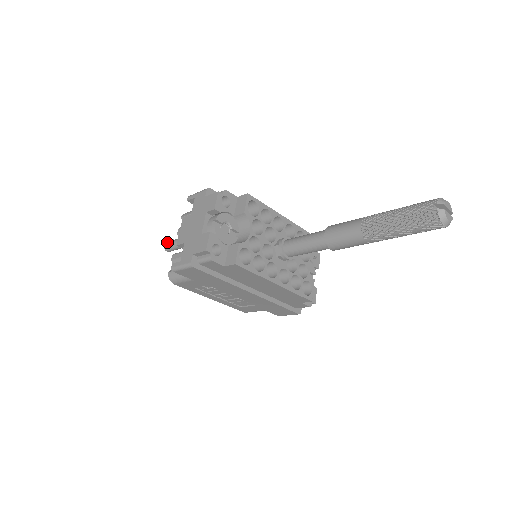
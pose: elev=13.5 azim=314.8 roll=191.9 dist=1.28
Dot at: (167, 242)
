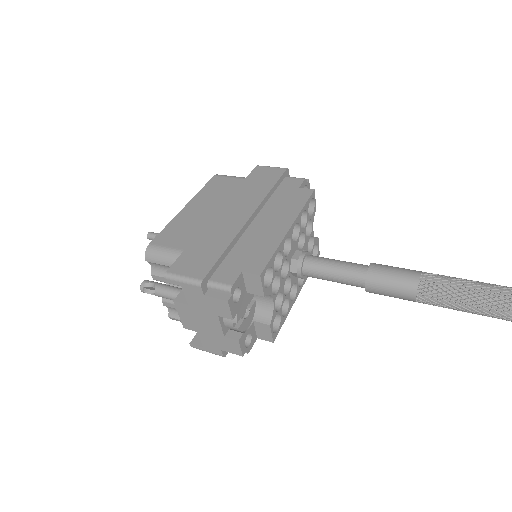
Dot at: (145, 291)
